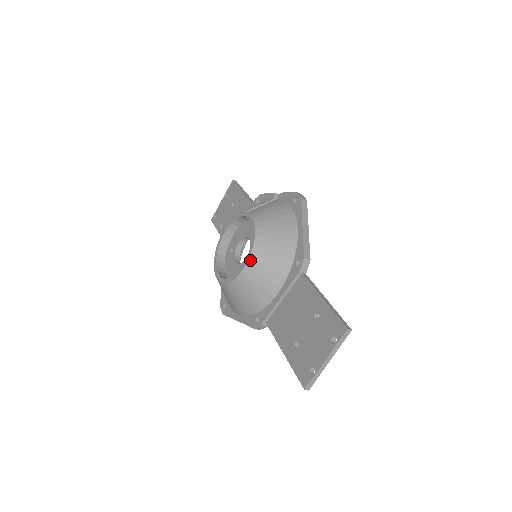
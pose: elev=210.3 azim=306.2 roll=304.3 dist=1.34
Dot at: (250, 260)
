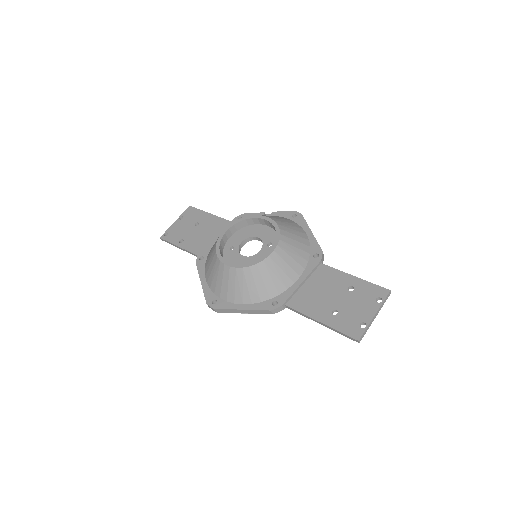
Dot at: (278, 247)
